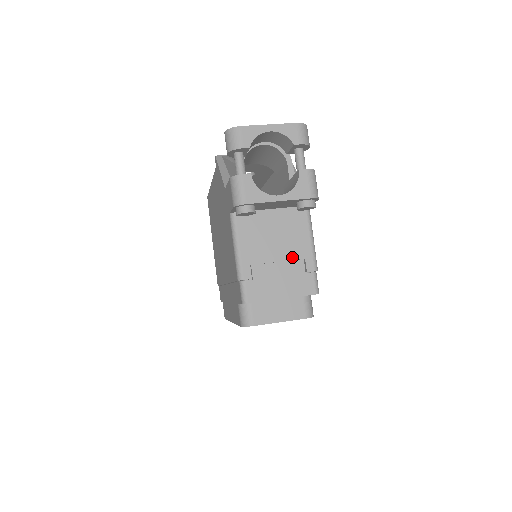
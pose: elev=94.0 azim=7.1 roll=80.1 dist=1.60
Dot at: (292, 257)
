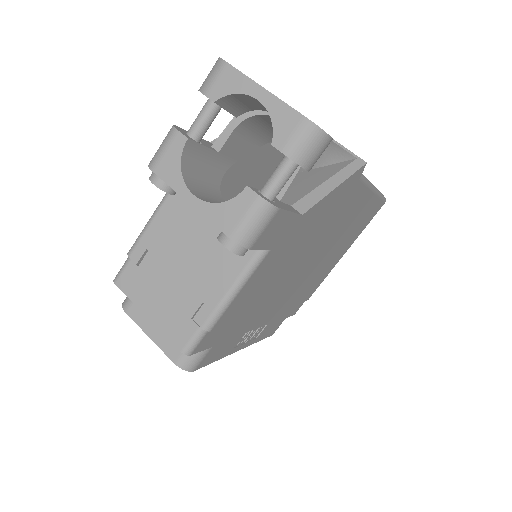
Dot at: (193, 286)
